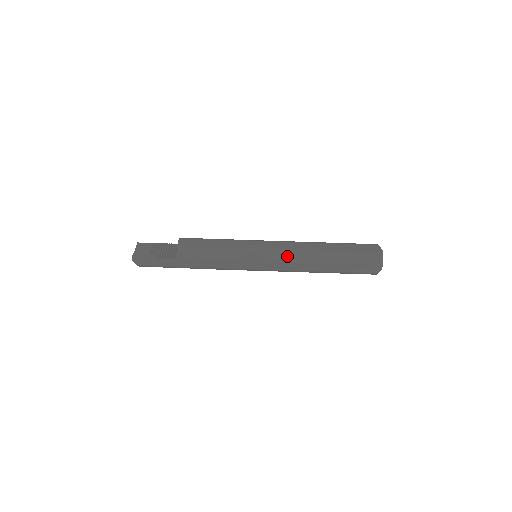
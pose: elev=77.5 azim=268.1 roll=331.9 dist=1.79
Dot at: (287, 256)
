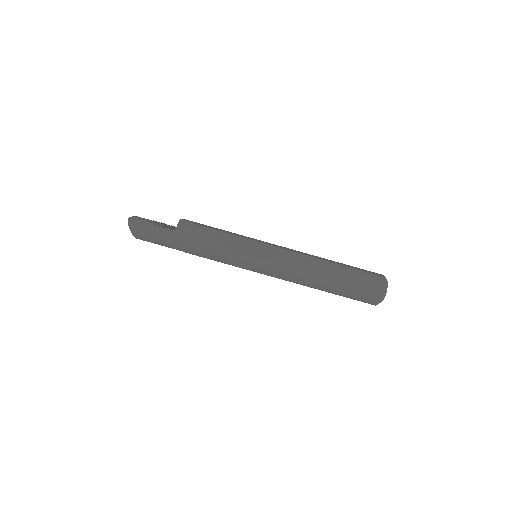
Dot at: (290, 255)
